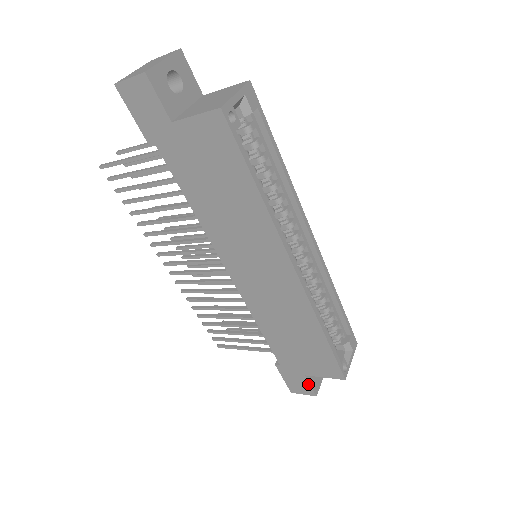
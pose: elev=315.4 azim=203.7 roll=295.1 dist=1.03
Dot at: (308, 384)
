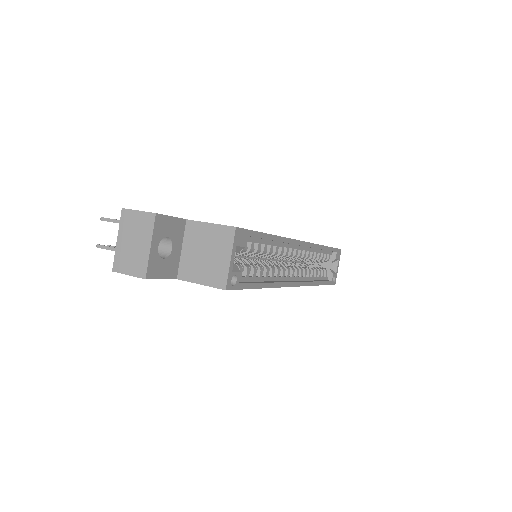
Dot at: occluded
